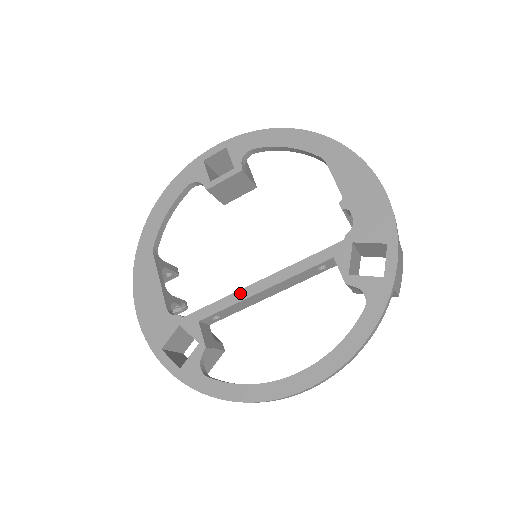
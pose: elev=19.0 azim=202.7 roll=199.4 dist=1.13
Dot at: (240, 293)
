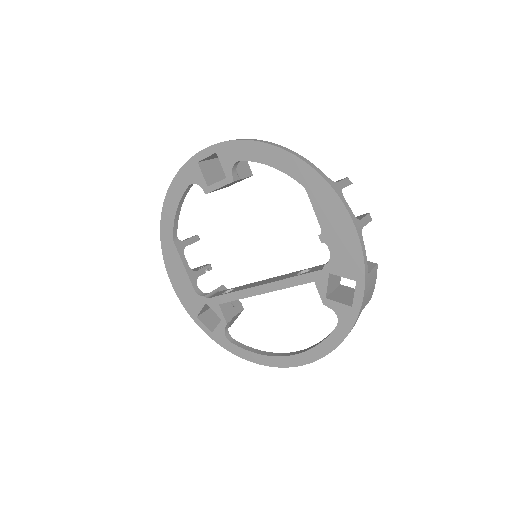
Dot at: (246, 292)
